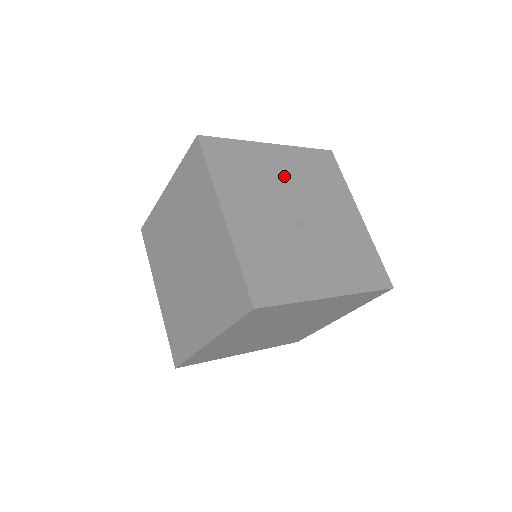
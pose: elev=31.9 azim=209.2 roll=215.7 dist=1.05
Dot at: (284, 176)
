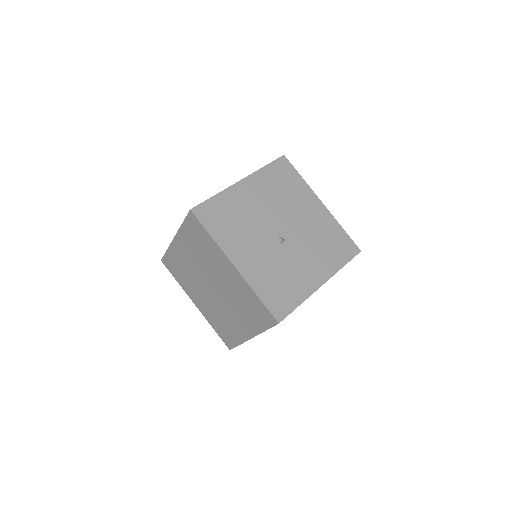
Dot at: (260, 205)
